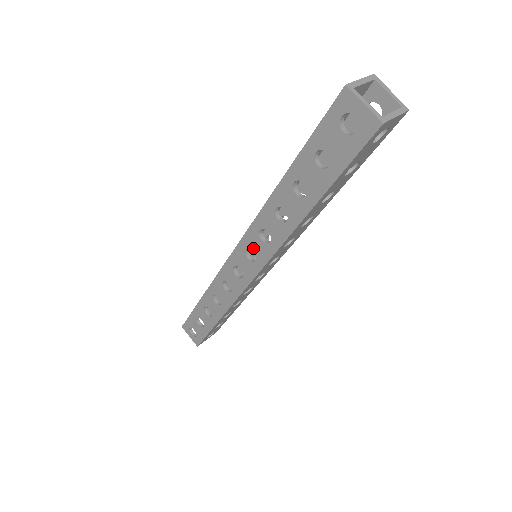
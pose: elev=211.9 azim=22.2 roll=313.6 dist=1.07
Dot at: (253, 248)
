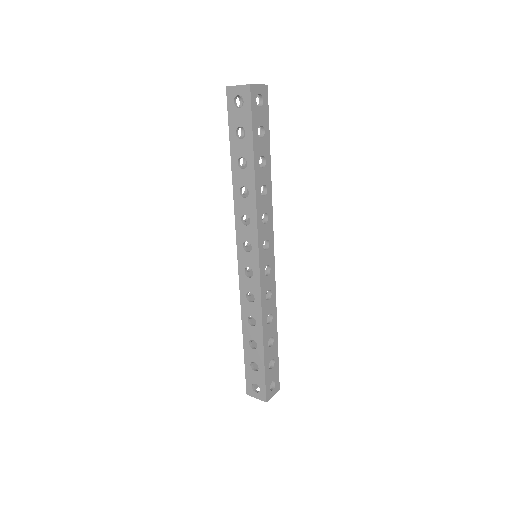
Dot at: (245, 239)
